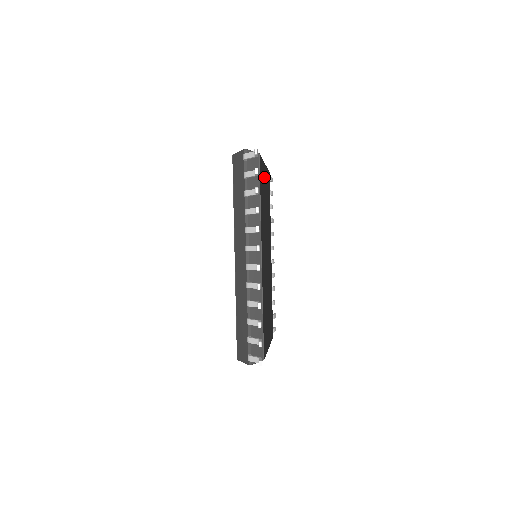
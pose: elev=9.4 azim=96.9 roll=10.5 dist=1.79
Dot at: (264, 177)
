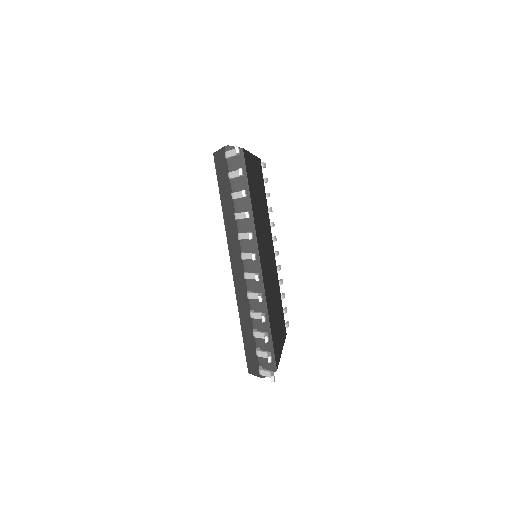
Dot at: (253, 170)
